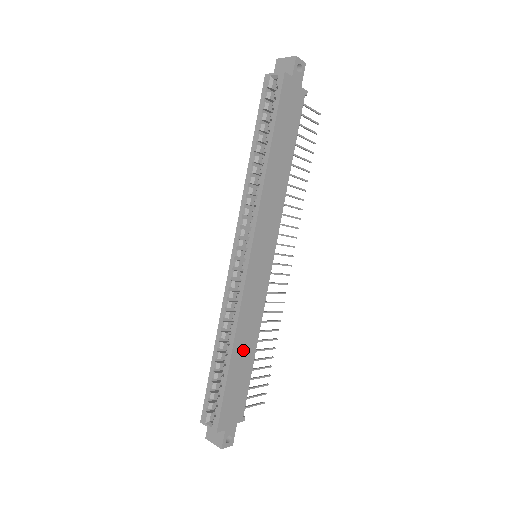
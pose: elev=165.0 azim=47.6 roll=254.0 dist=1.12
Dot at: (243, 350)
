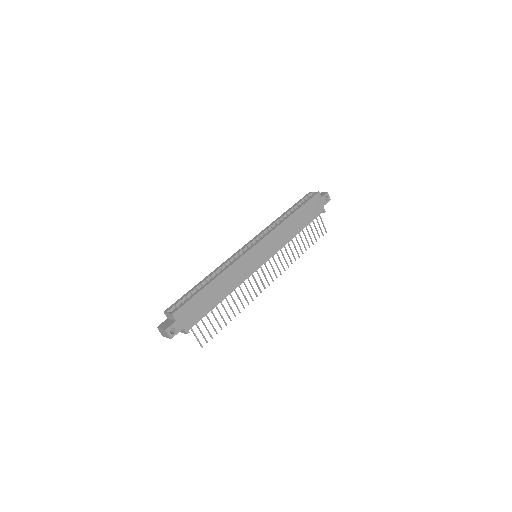
Dot at: (218, 288)
